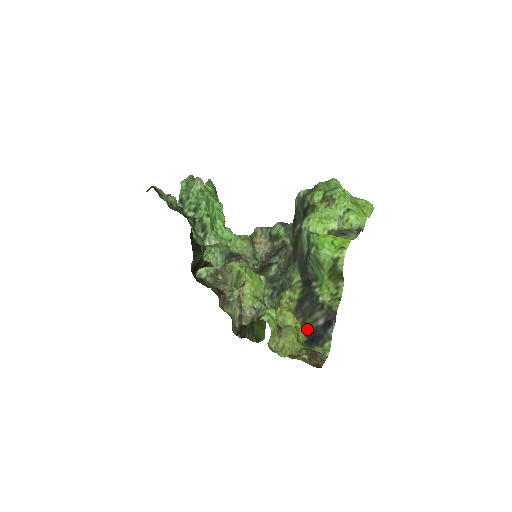
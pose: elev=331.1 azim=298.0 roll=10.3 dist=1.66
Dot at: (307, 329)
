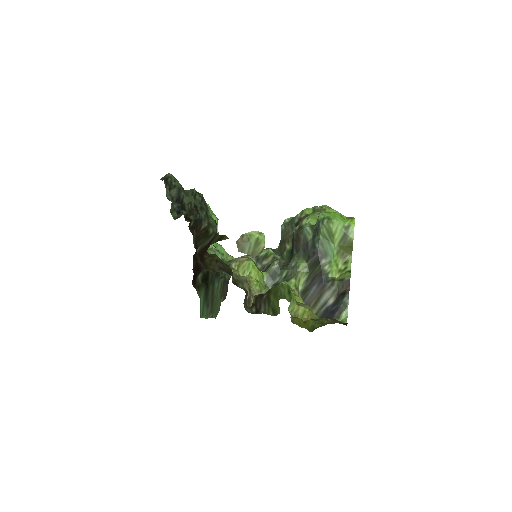
Dot at: occluded
